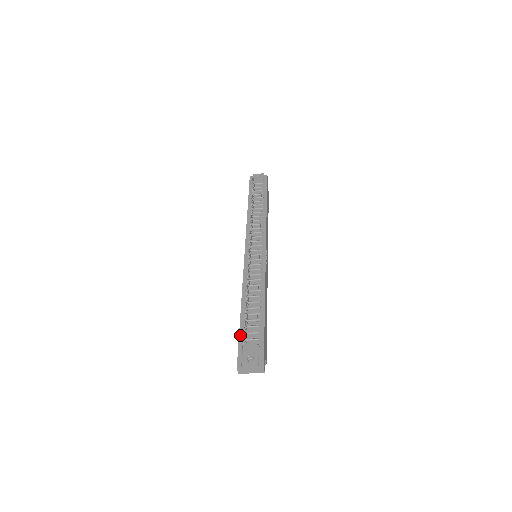
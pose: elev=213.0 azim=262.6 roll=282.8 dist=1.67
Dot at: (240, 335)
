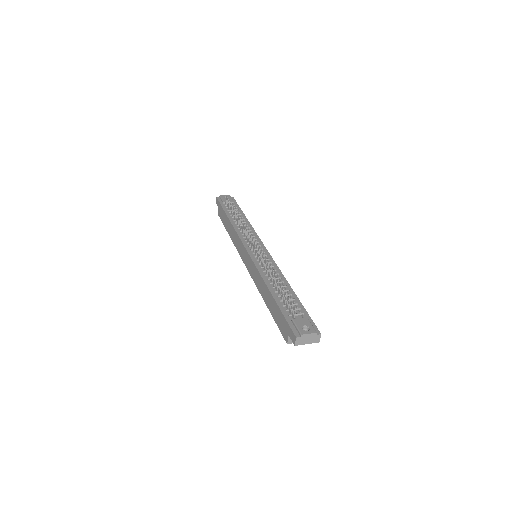
Dot at: (283, 312)
